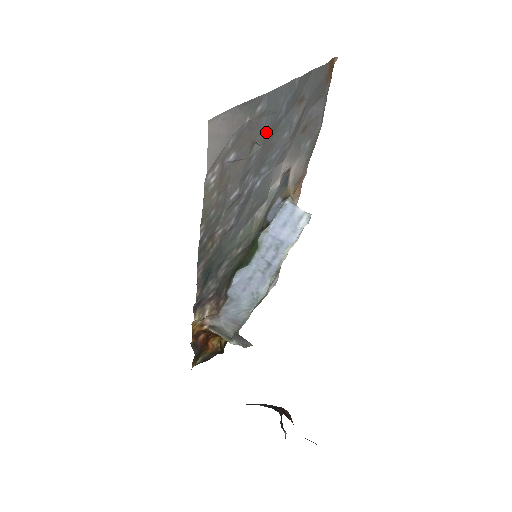
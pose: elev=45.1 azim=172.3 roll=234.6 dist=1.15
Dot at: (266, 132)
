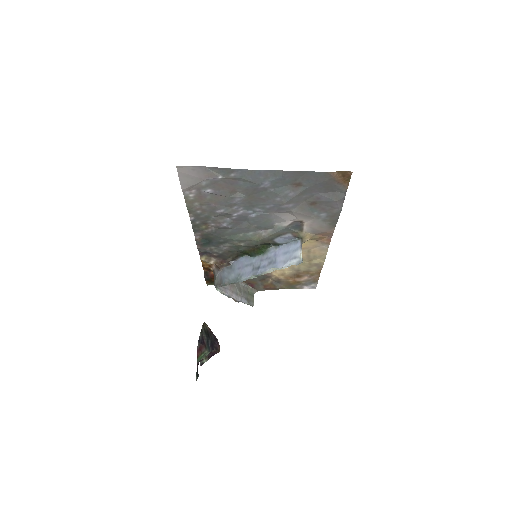
Dot at: (248, 190)
